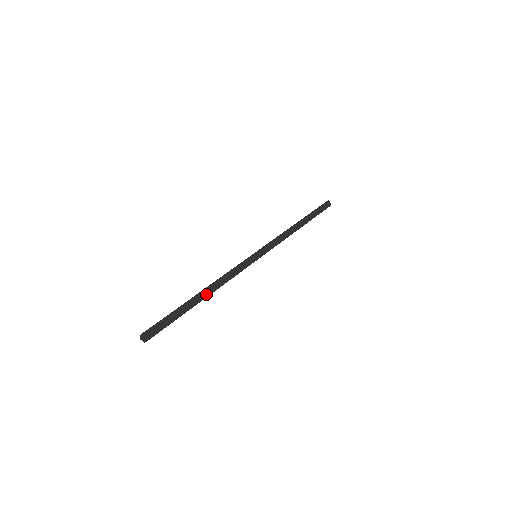
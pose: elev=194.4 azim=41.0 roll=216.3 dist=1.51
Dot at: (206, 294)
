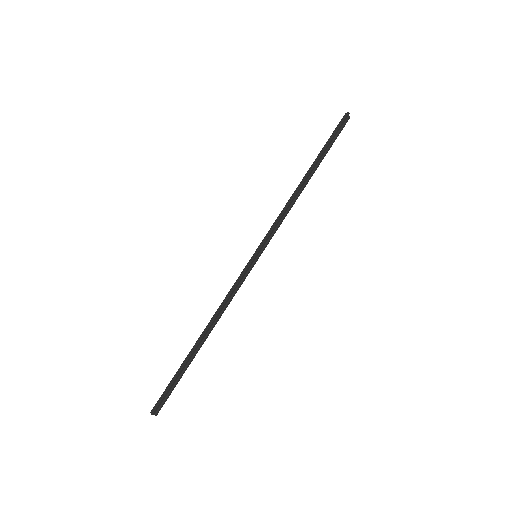
Dot at: (207, 336)
